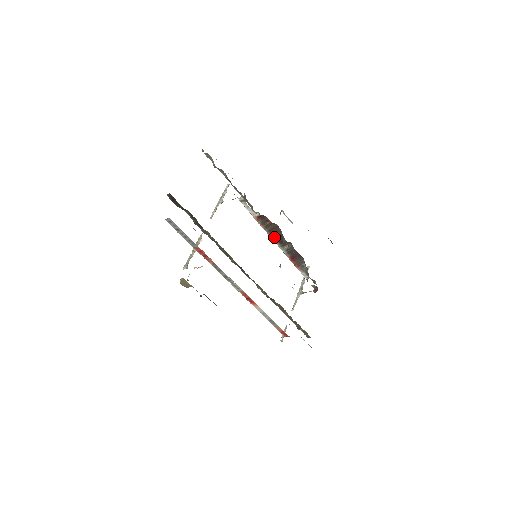
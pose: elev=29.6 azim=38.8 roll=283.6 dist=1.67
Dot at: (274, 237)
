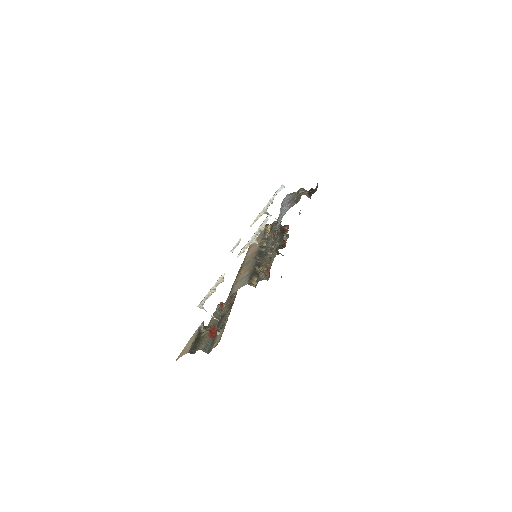
Dot at: occluded
